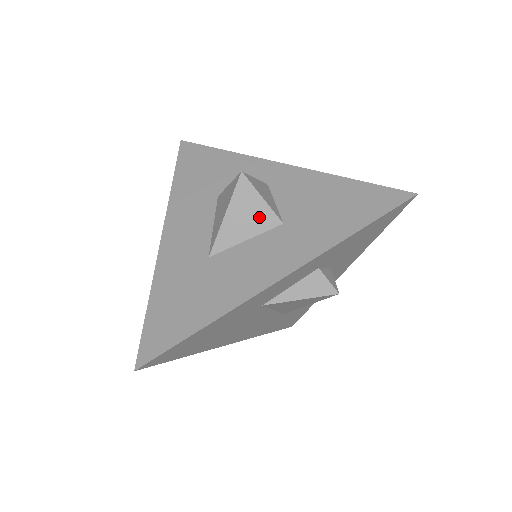
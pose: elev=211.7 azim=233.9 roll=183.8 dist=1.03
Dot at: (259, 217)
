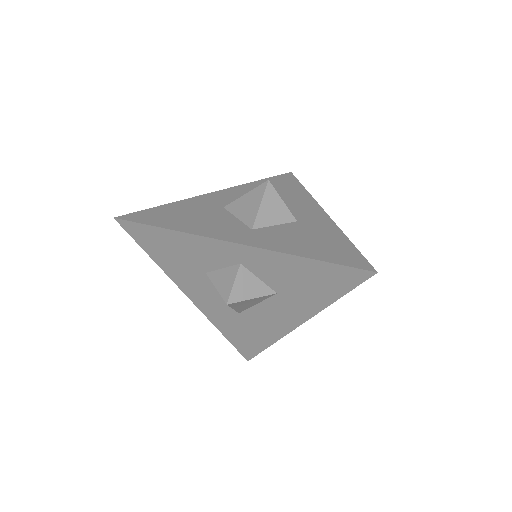
Dot at: (257, 300)
